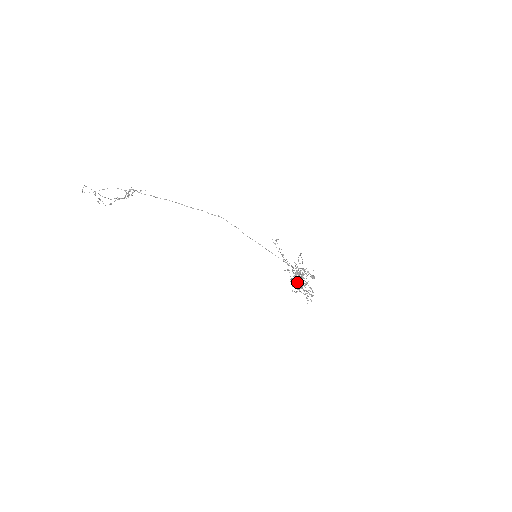
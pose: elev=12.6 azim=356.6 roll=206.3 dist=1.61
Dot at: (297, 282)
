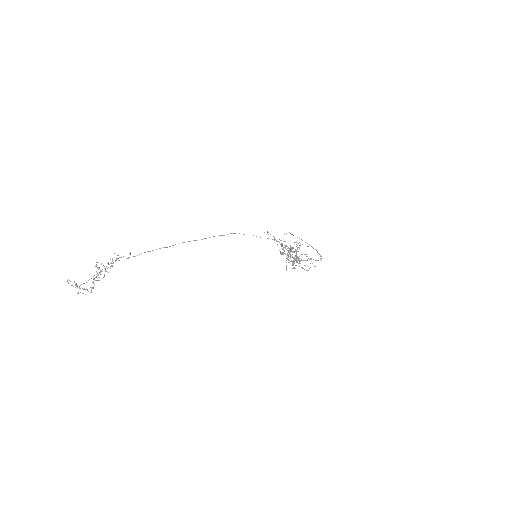
Dot at: occluded
